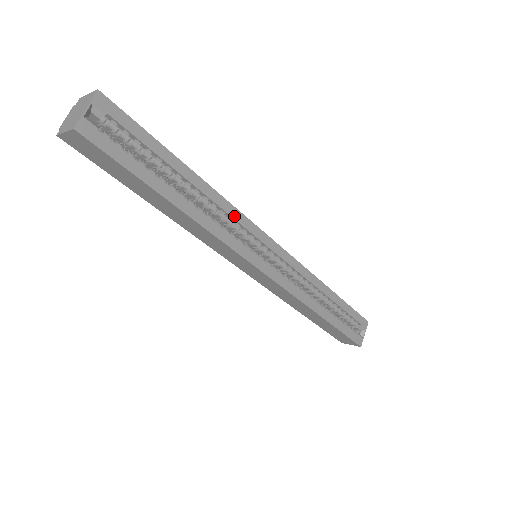
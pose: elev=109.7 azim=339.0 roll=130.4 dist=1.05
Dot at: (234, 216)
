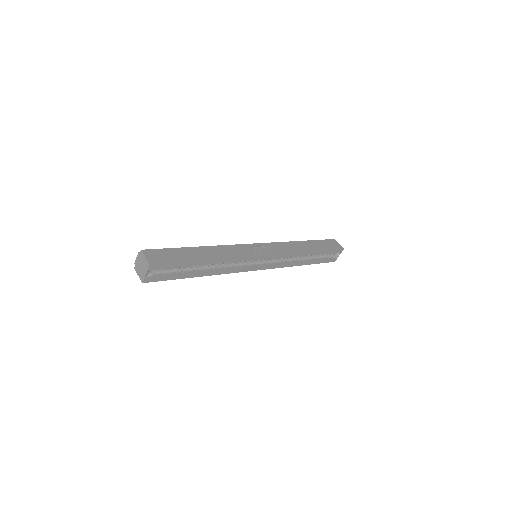
Dot at: (237, 261)
